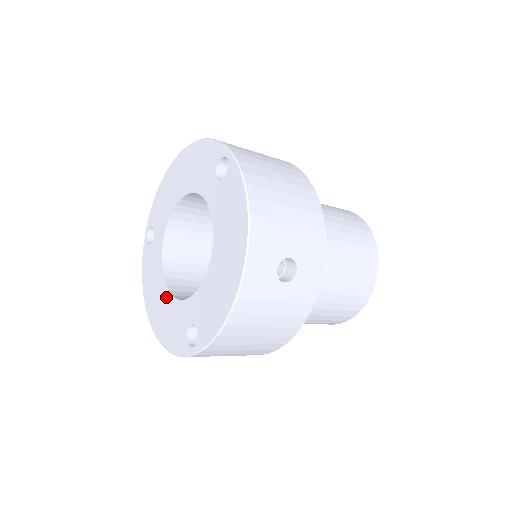
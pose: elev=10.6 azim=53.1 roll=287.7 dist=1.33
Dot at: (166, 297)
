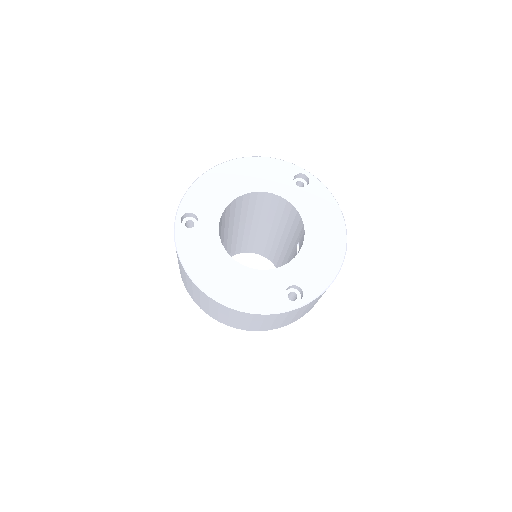
Dot at: (240, 270)
